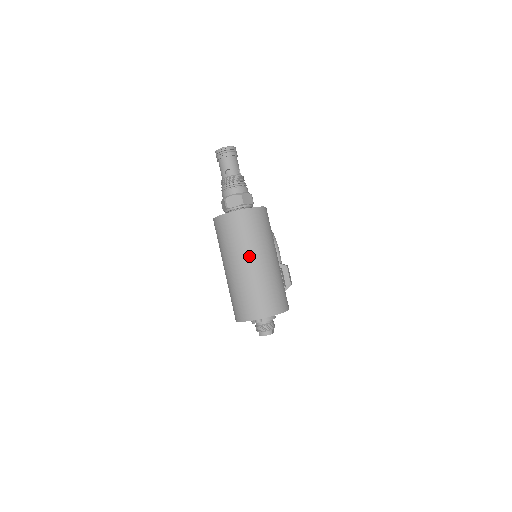
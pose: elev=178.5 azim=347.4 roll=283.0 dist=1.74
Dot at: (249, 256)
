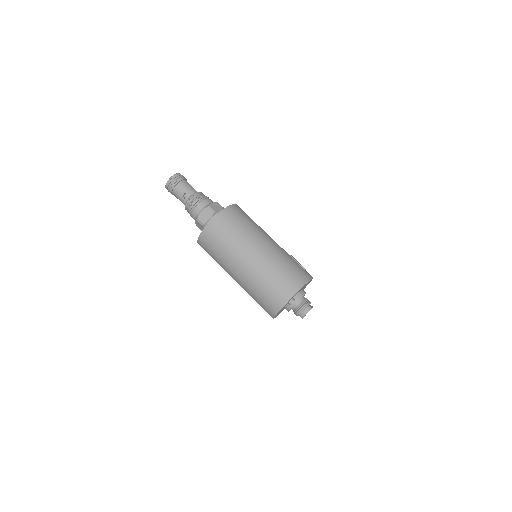
Dot at: (247, 250)
